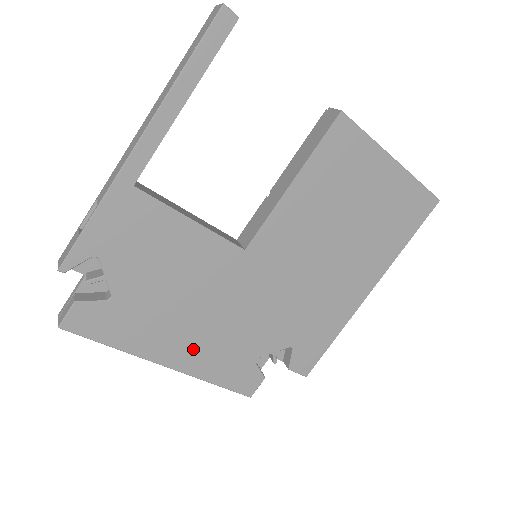
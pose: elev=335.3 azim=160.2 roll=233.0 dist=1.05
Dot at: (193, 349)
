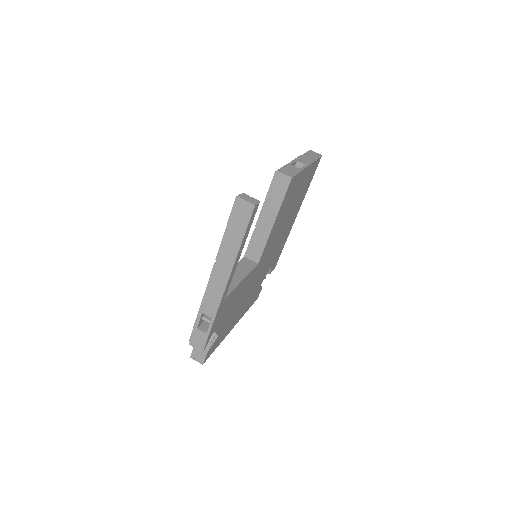
Dot at: (241, 312)
